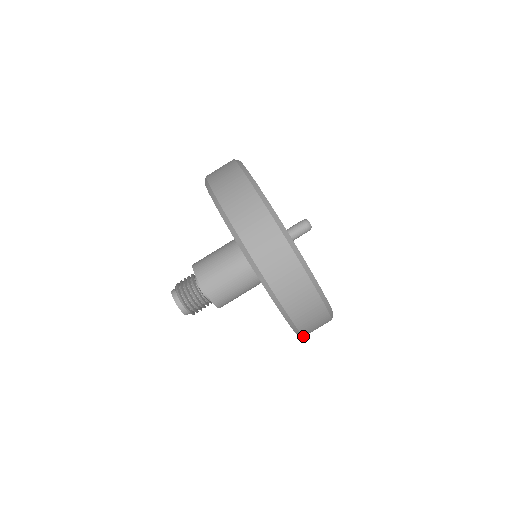
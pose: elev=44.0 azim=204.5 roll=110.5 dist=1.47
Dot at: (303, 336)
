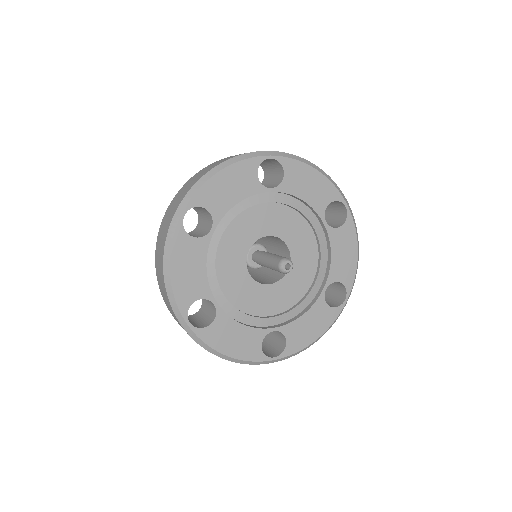
Dot at: occluded
